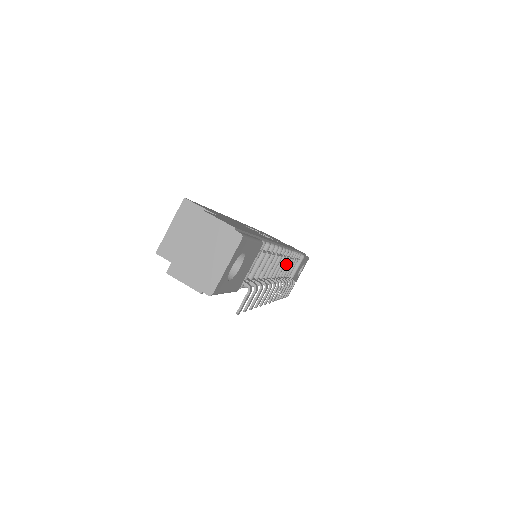
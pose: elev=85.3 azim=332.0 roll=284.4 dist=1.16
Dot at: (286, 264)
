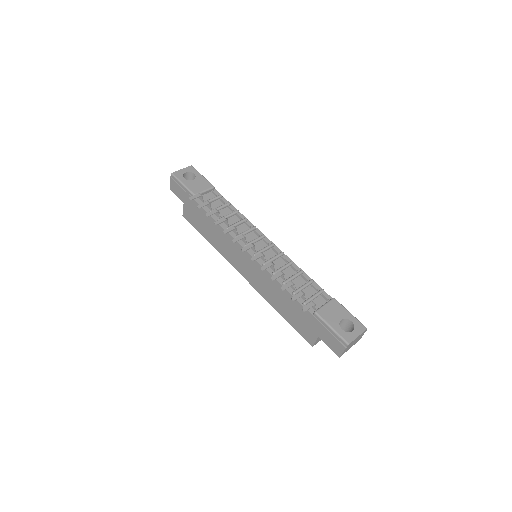
Dot at: (284, 265)
